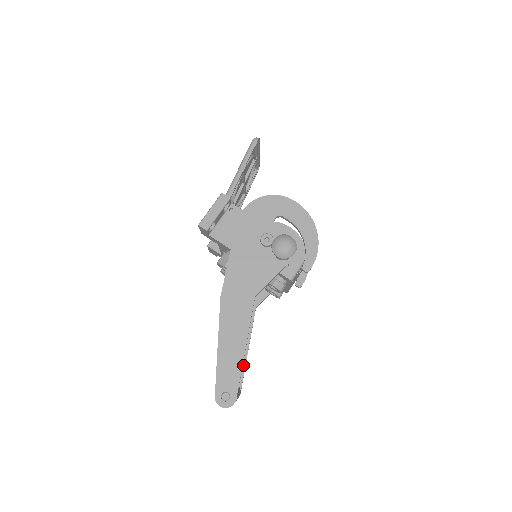
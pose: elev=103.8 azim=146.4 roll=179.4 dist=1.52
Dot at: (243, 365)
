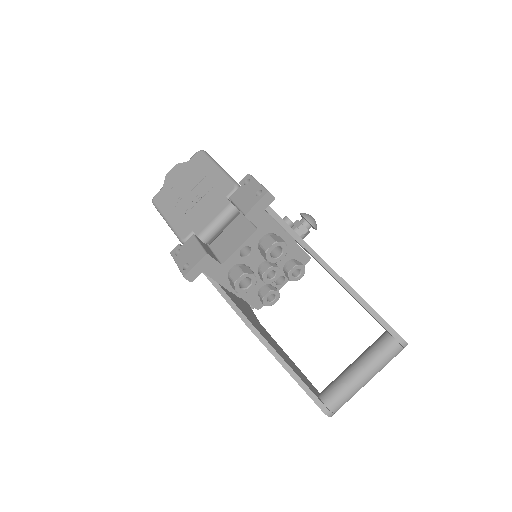
Dot at: (305, 376)
